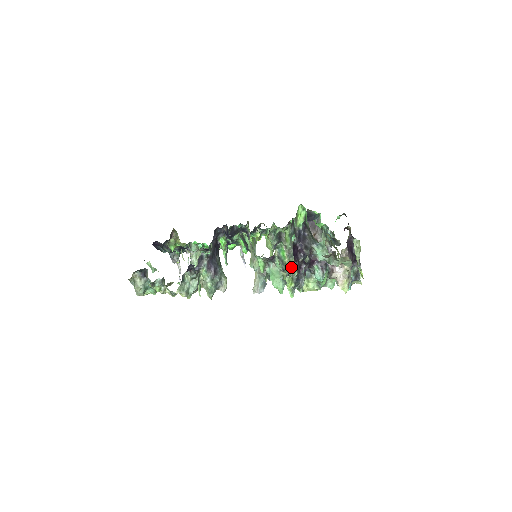
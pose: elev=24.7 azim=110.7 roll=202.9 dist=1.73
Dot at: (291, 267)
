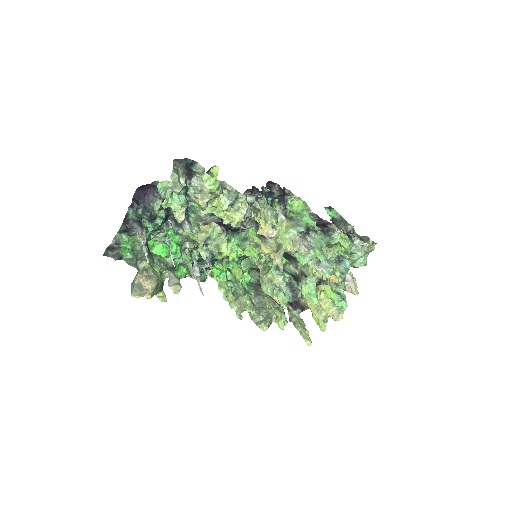
Dot at: occluded
